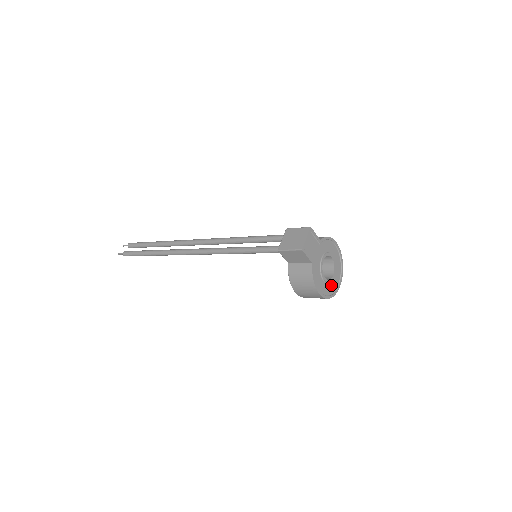
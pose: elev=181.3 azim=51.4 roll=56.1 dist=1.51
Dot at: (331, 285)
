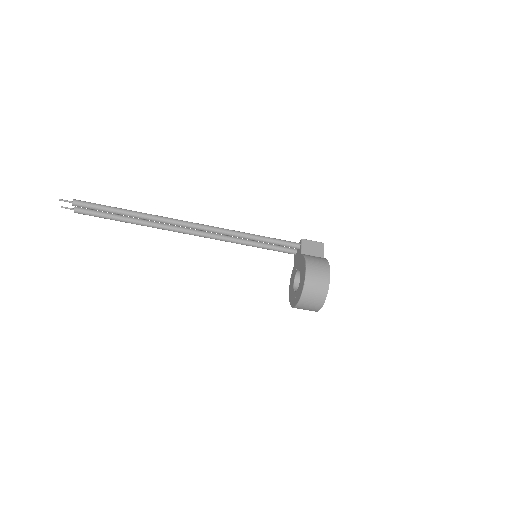
Dot at: occluded
